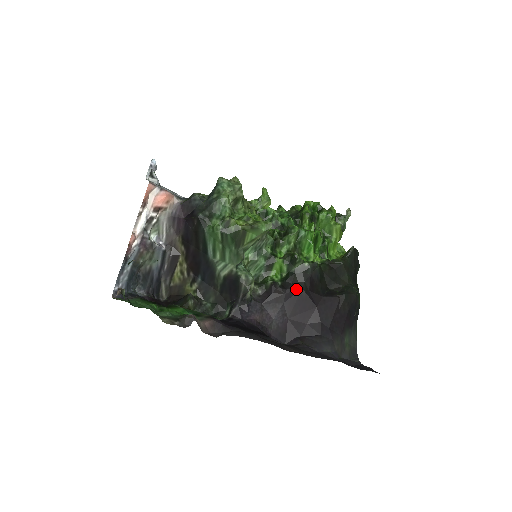
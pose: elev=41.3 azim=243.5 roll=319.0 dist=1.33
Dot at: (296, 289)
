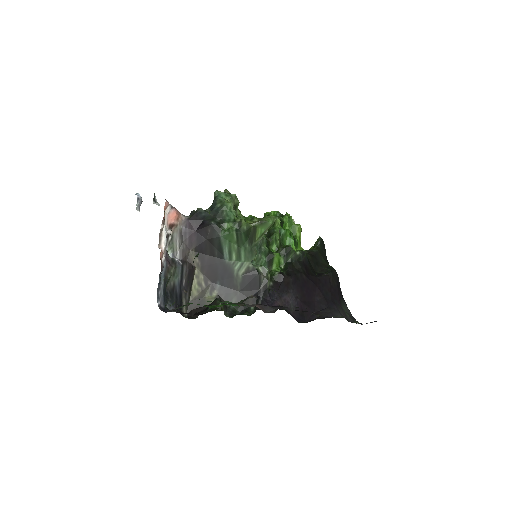
Dot at: (298, 274)
